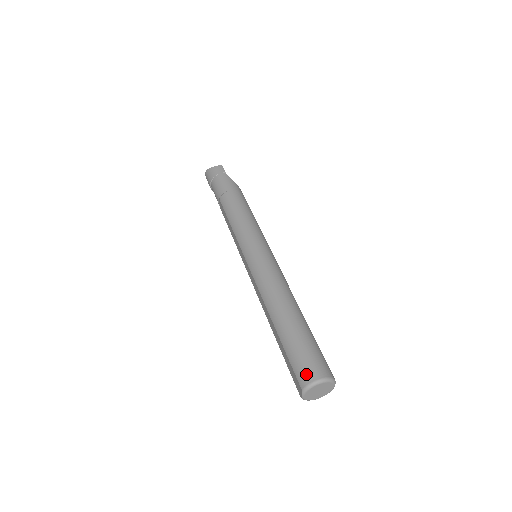
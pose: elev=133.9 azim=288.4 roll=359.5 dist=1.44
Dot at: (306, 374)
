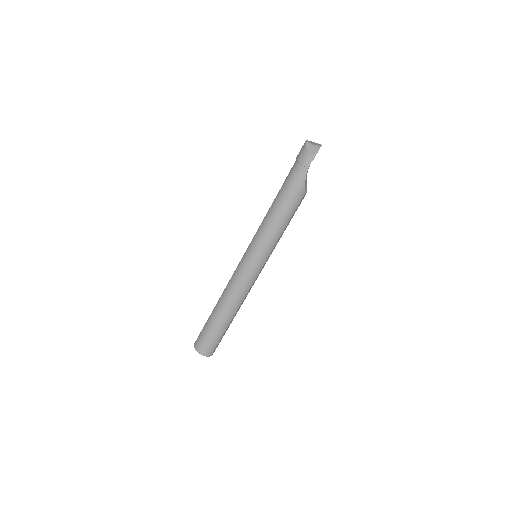
Dot at: (198, 345)
